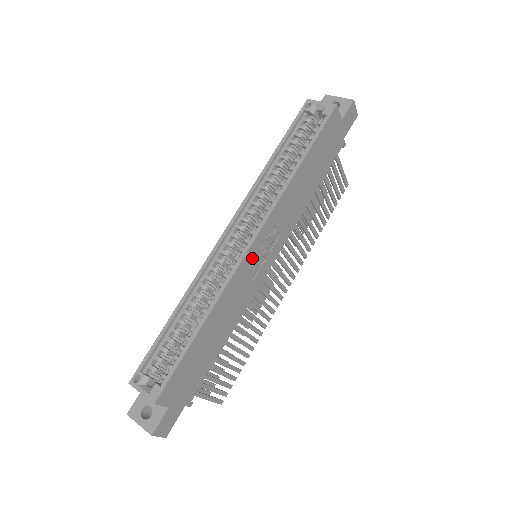
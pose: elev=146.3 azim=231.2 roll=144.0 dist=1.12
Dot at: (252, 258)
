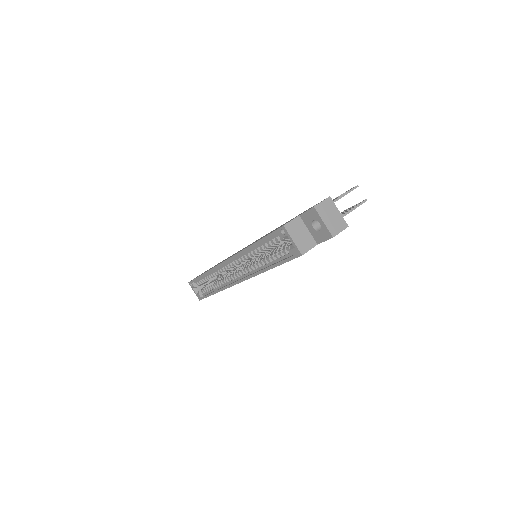
Dot at: occluded
